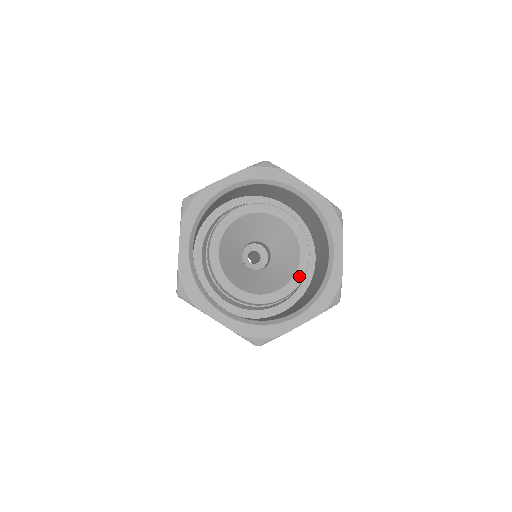
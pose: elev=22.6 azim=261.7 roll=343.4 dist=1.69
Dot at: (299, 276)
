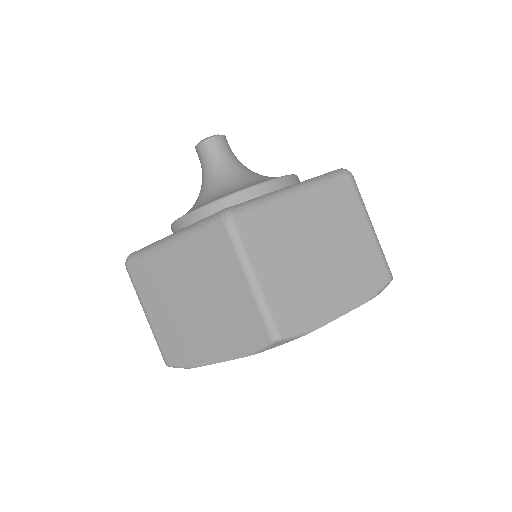
Dot at: occluded
